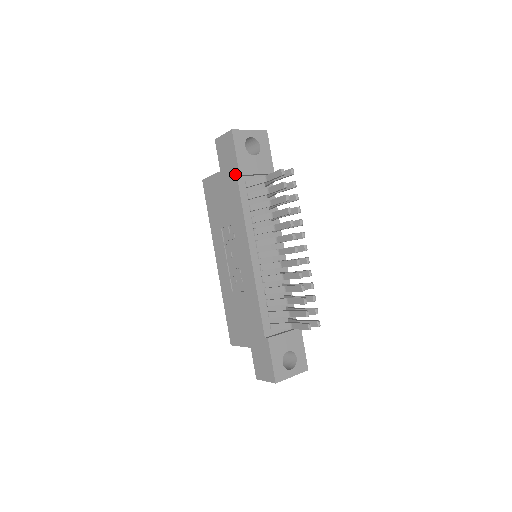
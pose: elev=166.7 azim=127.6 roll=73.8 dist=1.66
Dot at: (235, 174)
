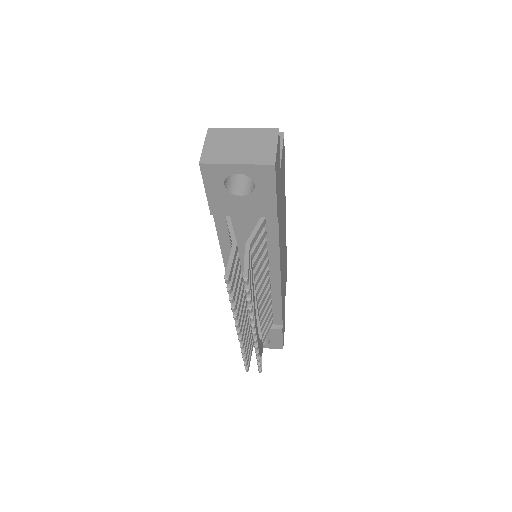
Dot at: occluded
